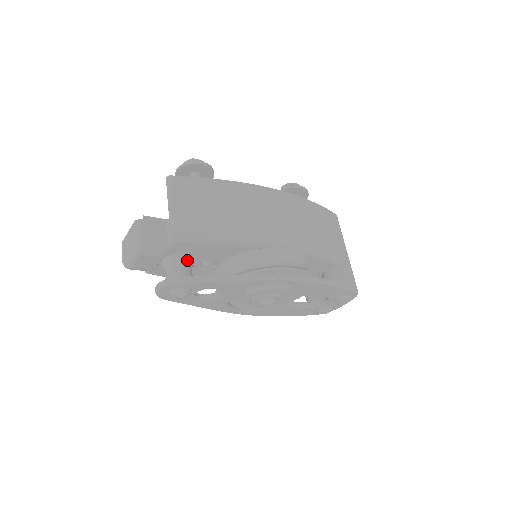
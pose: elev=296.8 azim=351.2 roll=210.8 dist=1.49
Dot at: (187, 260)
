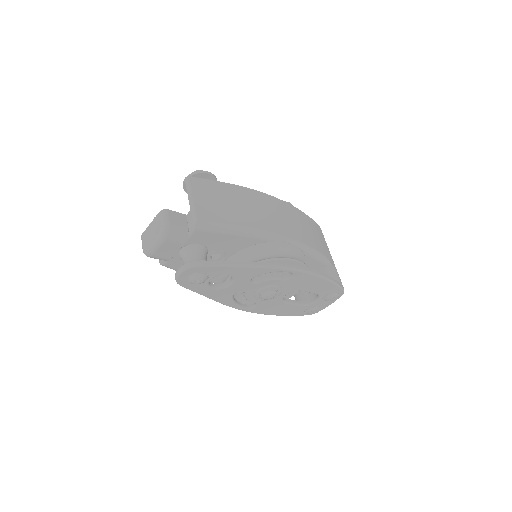
Dot at: (203, 249)
